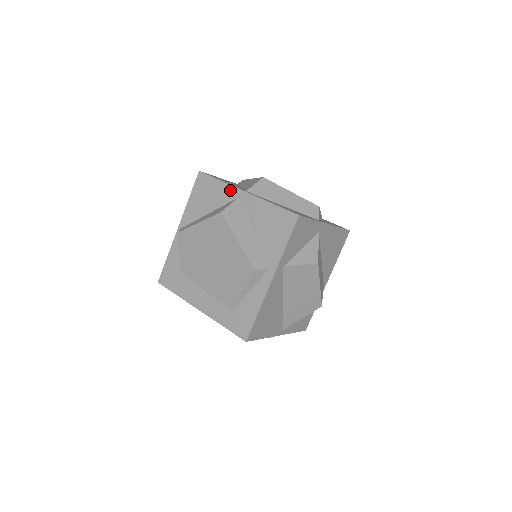
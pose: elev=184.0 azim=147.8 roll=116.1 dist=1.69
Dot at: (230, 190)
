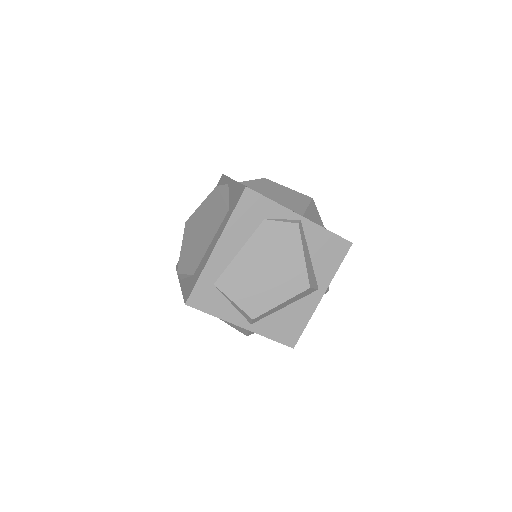
Dot at: occluded
